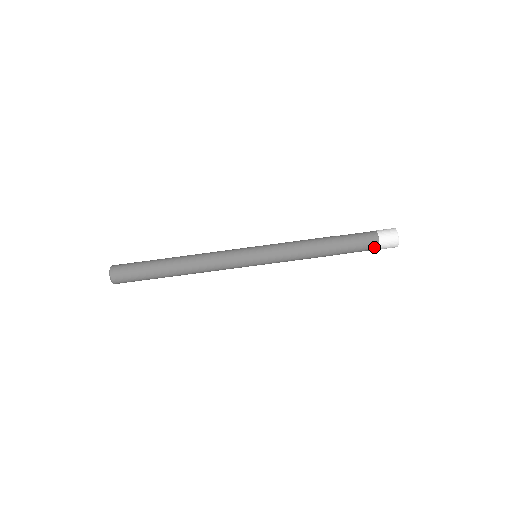
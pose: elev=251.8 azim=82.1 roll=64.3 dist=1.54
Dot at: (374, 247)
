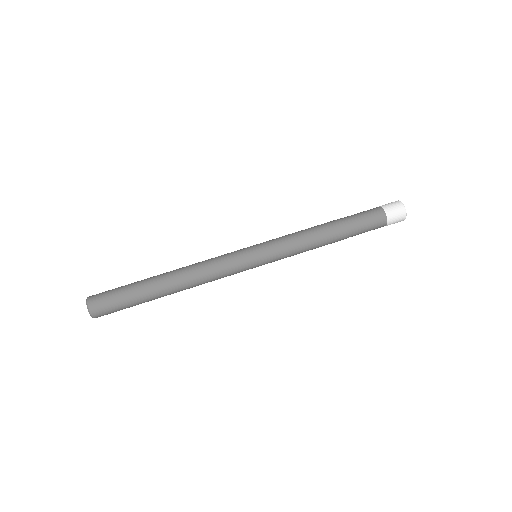
Dot at: (380, 216)
